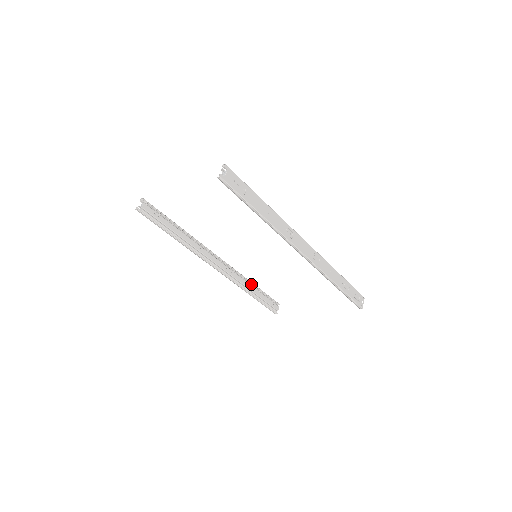
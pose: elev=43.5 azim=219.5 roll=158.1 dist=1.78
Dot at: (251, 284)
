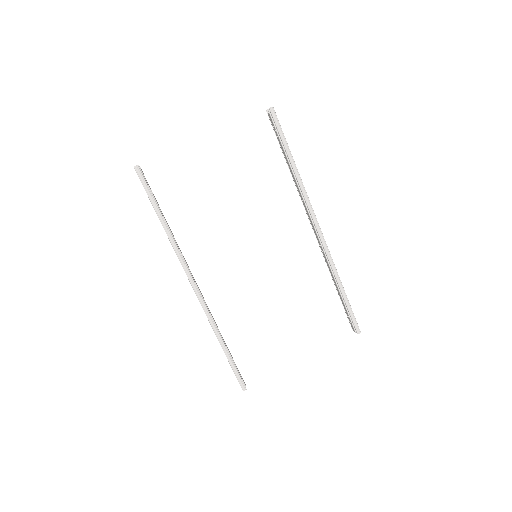
Dot at: occluded
